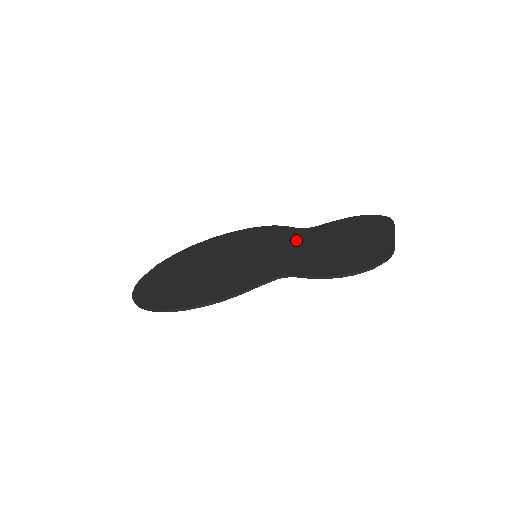
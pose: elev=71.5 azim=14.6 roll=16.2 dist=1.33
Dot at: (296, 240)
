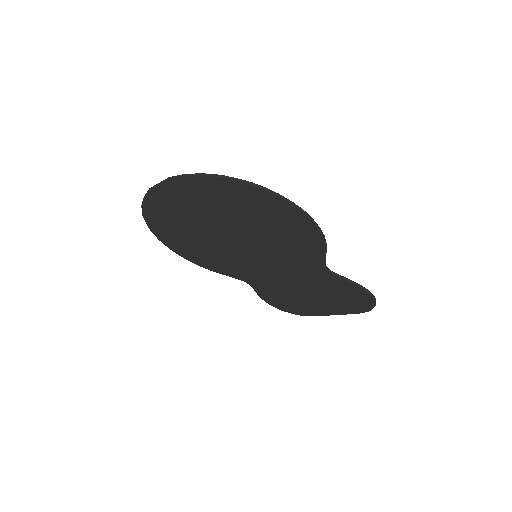
Dot at: occluded
